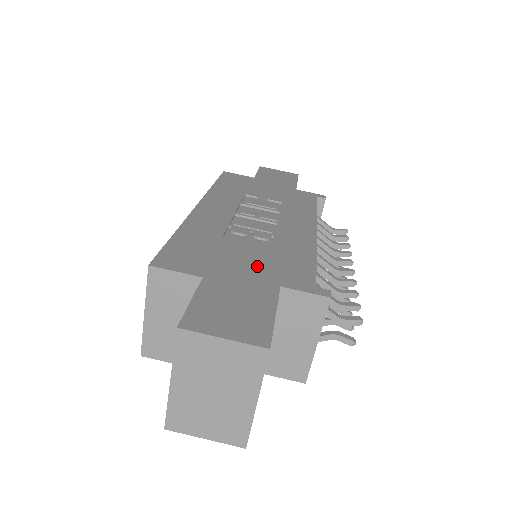
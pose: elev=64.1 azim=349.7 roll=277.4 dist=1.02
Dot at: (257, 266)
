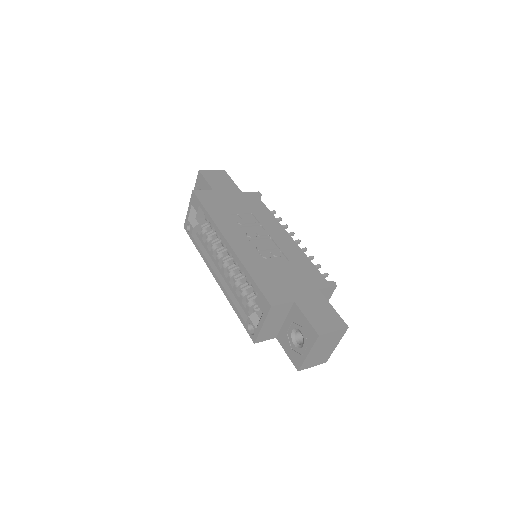
Dot at: (300, 280)
